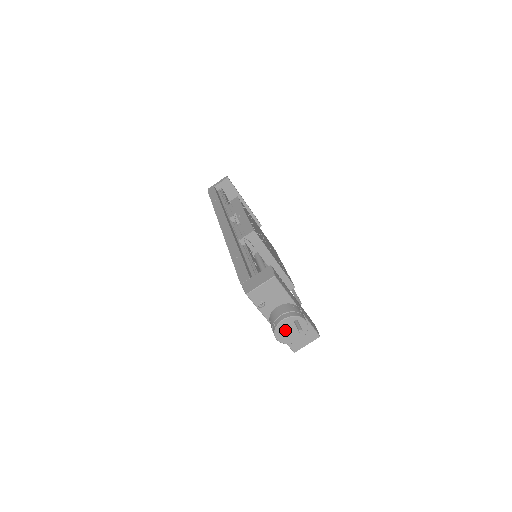
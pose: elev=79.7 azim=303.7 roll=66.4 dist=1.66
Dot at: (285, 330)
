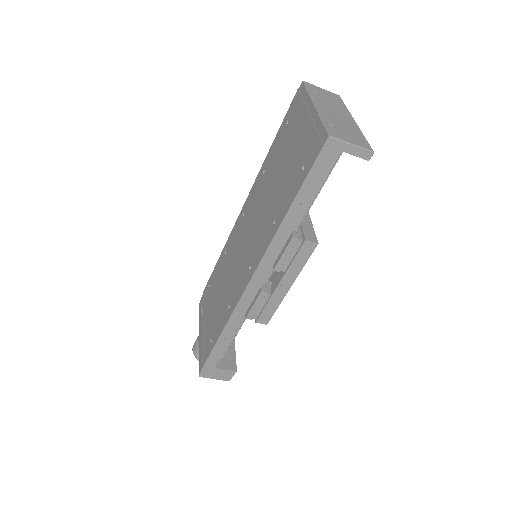
Dot at: occluded
